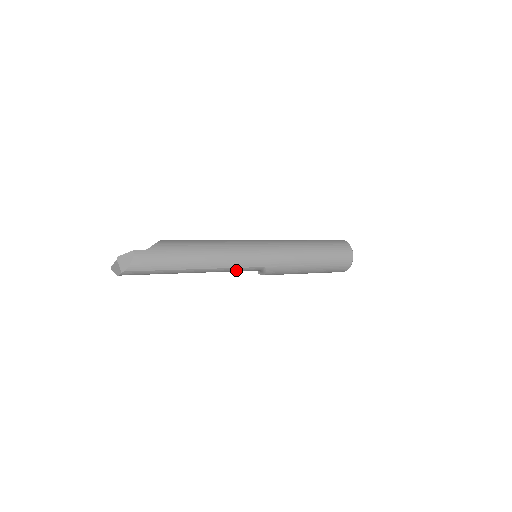
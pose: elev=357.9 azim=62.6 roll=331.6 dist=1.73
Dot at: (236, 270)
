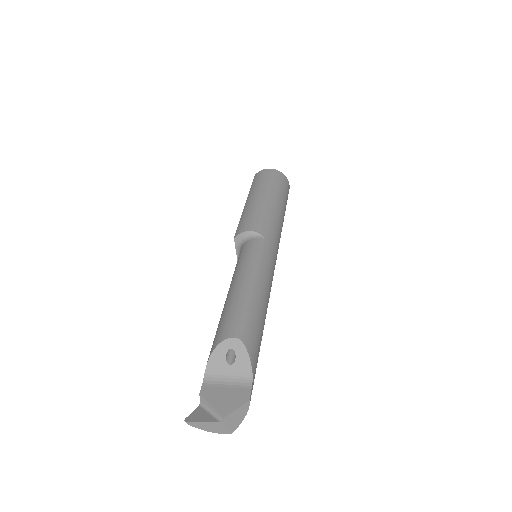
Dot at: occluded
